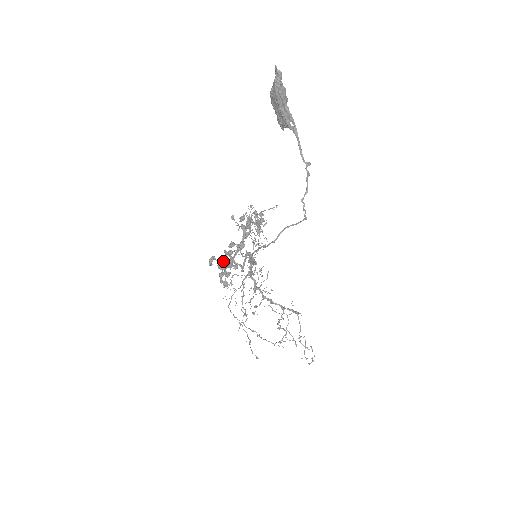
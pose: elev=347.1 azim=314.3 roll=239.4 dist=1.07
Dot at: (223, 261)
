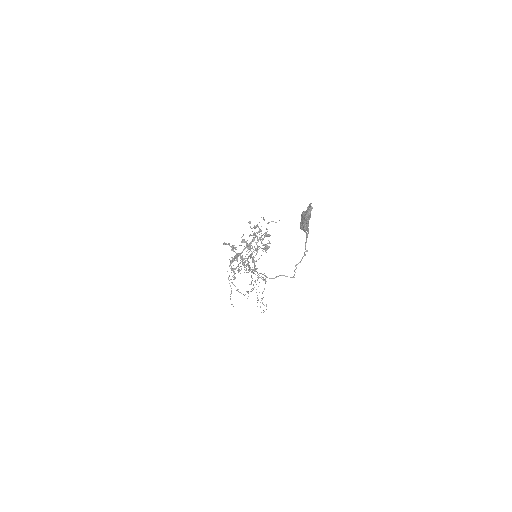
Dot at: (234, 248)
